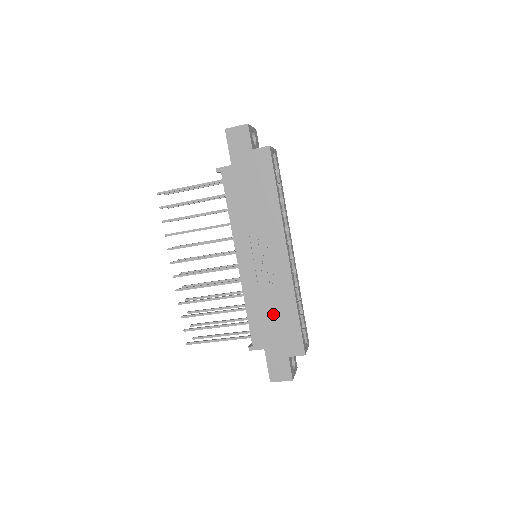
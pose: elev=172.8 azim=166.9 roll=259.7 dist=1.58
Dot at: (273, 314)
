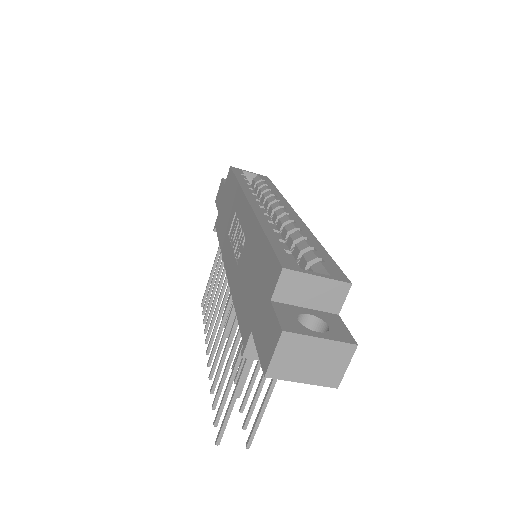
Dot at: (250, 273)
